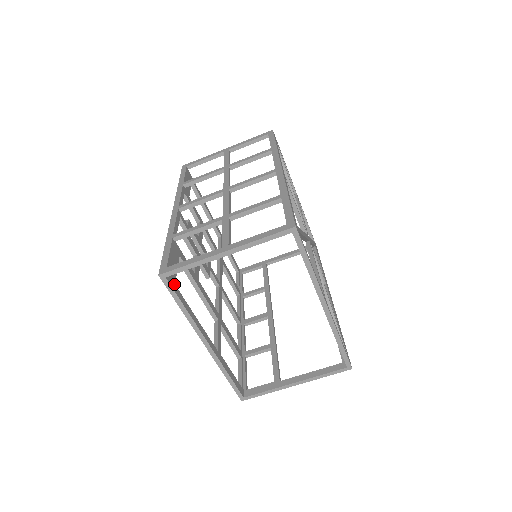
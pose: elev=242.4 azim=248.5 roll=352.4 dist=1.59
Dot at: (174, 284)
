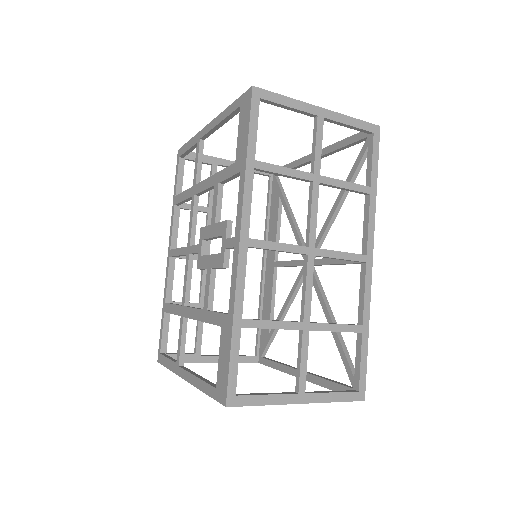
Dot at: occluded
